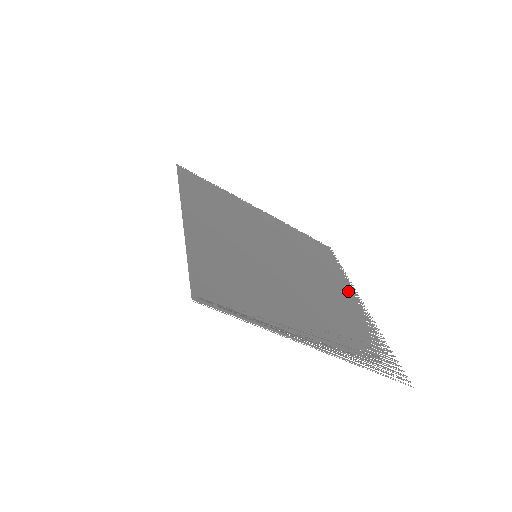
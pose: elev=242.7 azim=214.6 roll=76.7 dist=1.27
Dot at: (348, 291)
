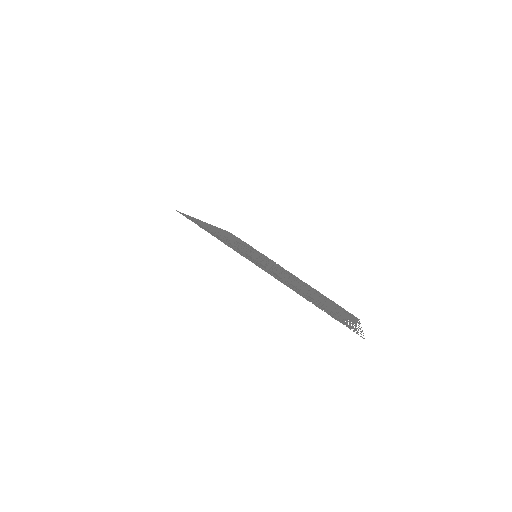
Dot at: (347, 316)
